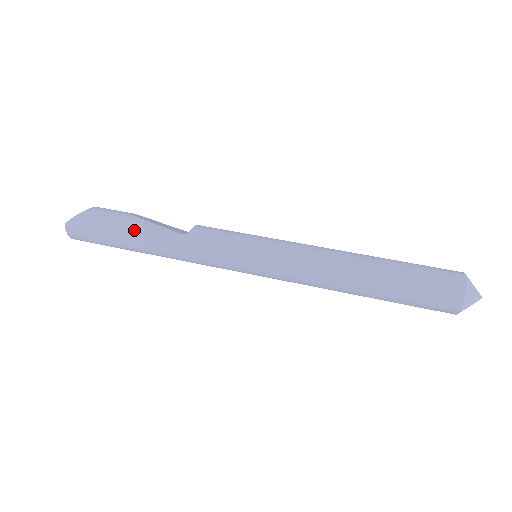
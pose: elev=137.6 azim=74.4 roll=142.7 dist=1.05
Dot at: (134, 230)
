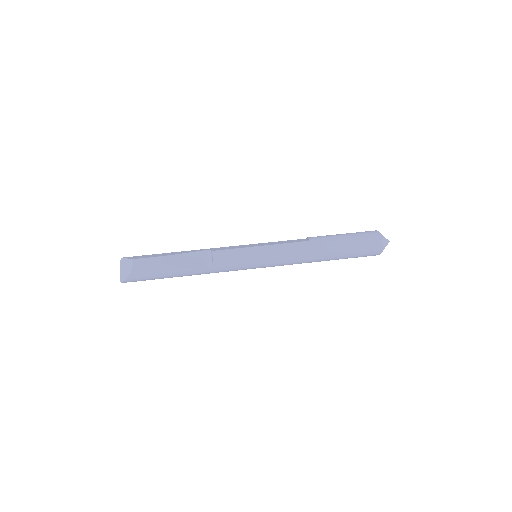
Dot at: (174, 275)
